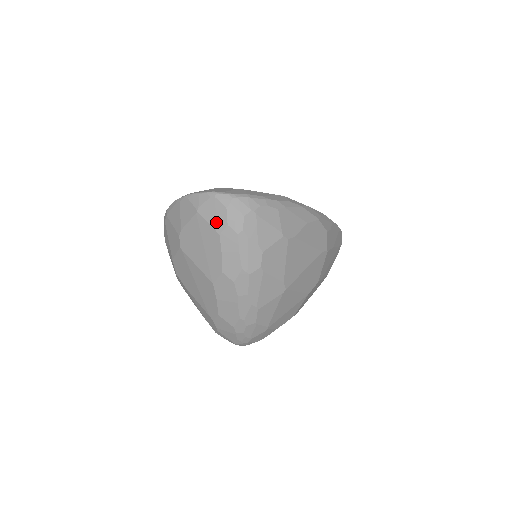
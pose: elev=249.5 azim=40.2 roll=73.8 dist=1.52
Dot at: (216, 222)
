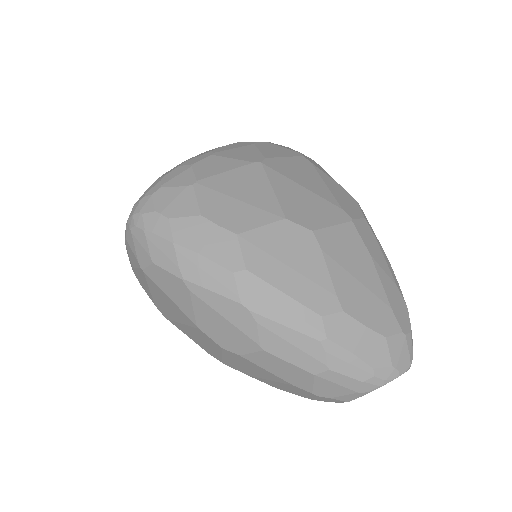
Dot at: occluded
